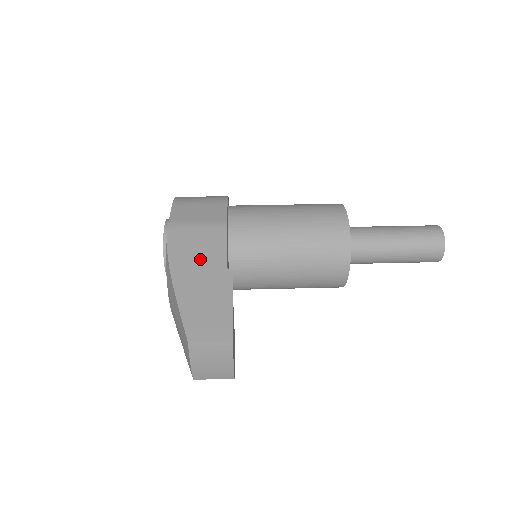
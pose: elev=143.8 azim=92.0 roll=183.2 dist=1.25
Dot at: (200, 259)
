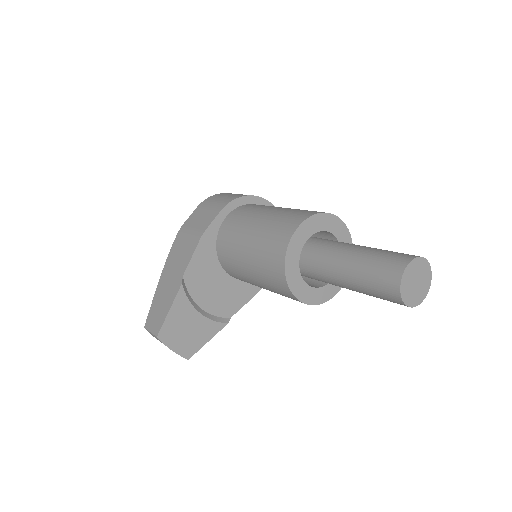
Dot at: (177, 264)
